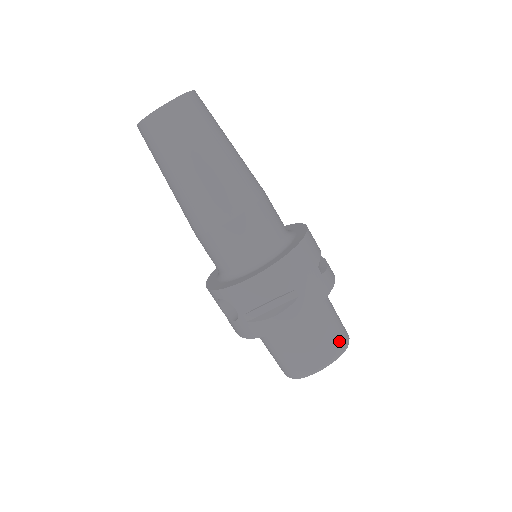
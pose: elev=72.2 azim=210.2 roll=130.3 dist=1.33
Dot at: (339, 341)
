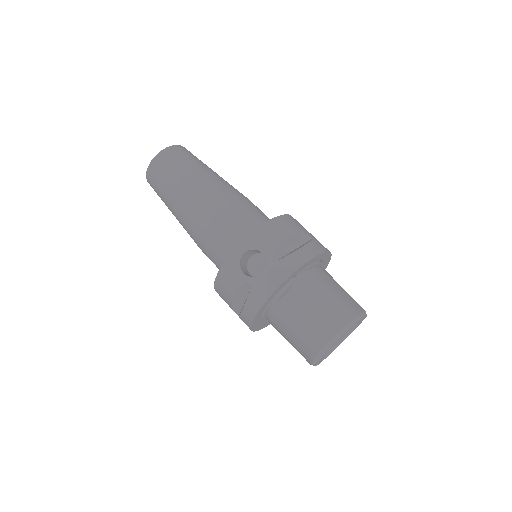
Dot at: (357, 303)
